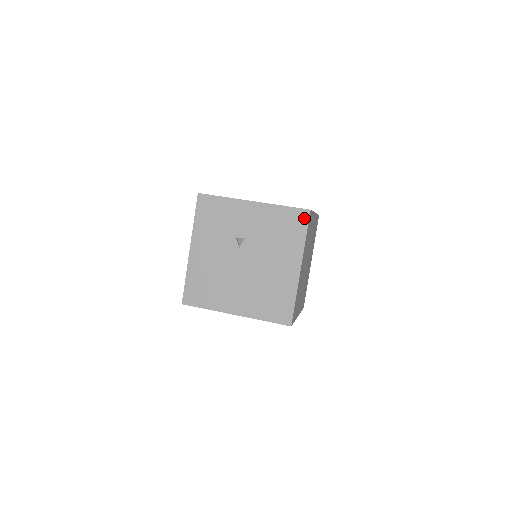
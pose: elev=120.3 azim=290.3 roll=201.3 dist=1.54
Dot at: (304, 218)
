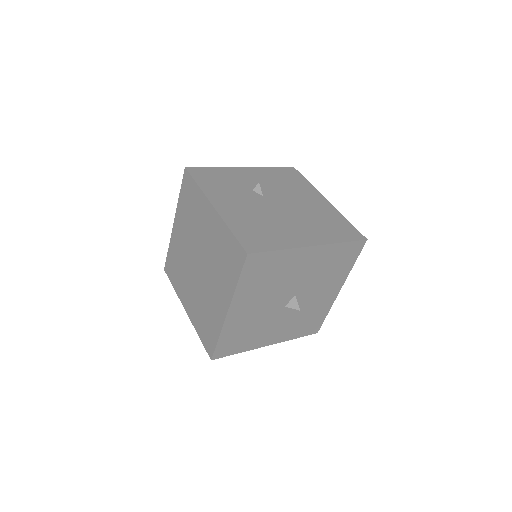
Dot at: (295, 172)
